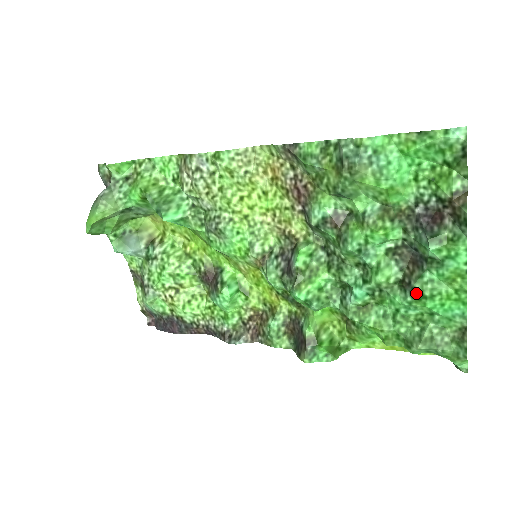
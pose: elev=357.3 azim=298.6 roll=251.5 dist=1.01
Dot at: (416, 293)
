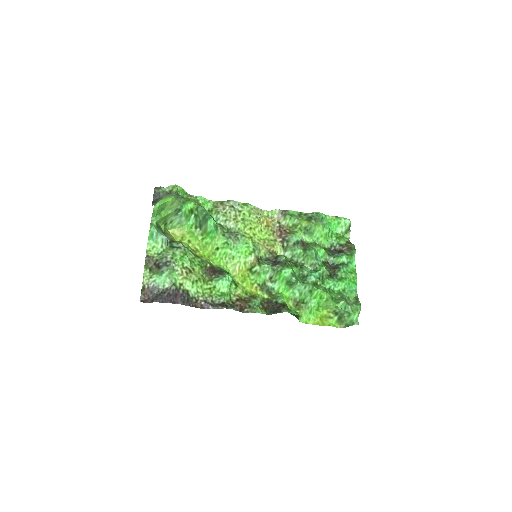
Dot at: (339, 277)
